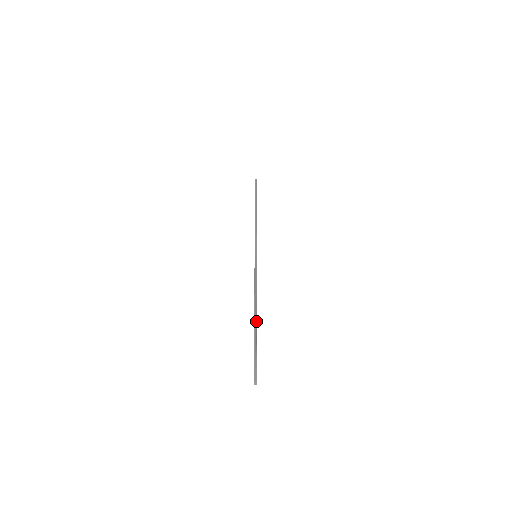
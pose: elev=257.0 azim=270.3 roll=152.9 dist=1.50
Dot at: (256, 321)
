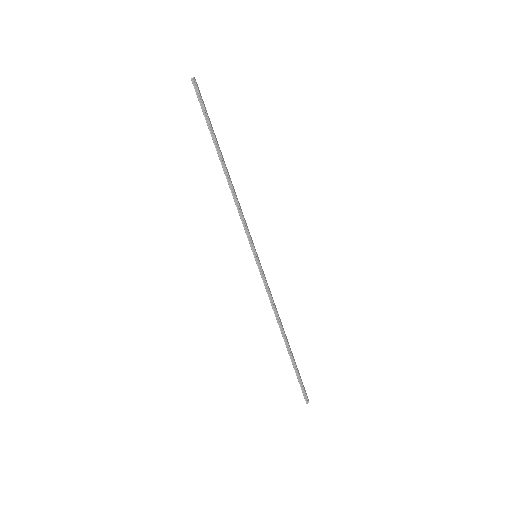
Dot at: (288, 347)
